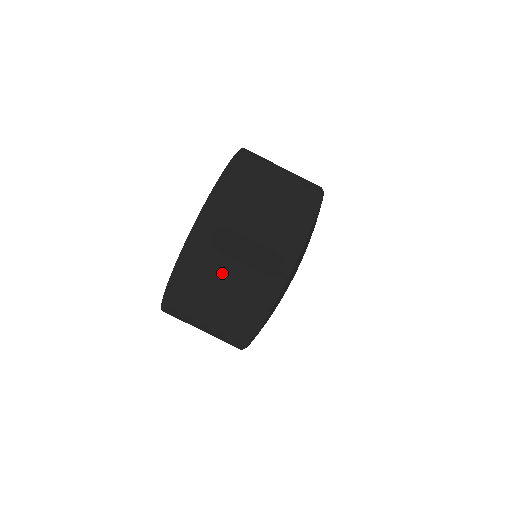
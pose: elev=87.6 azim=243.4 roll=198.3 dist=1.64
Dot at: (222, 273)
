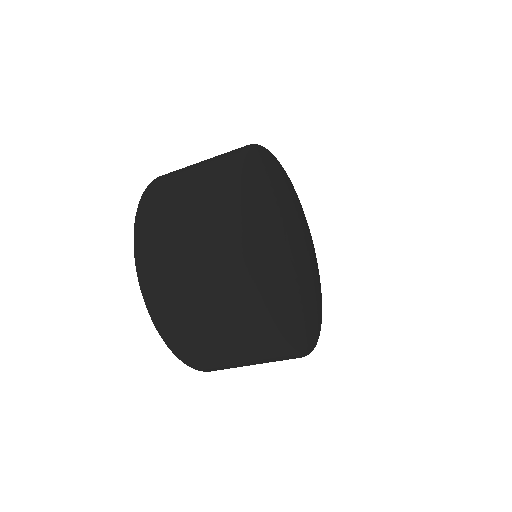
Dot at: (231, 360)
